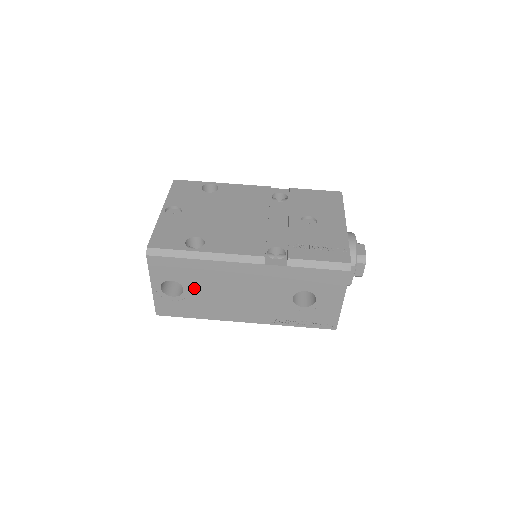
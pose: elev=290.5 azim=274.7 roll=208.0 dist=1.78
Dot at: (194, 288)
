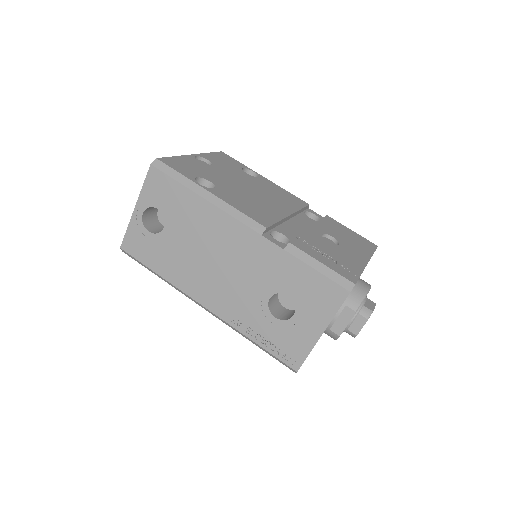
Dot at: (175, 231)
